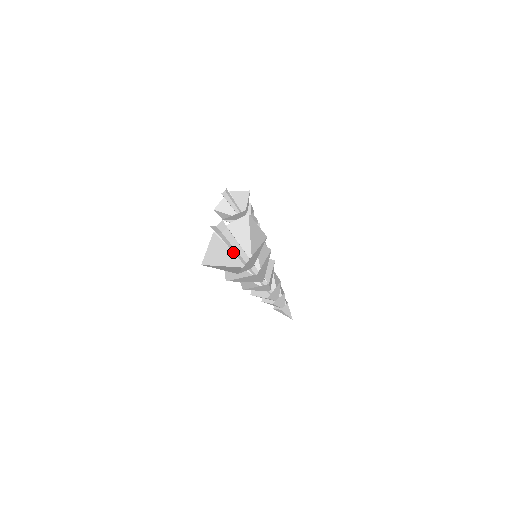
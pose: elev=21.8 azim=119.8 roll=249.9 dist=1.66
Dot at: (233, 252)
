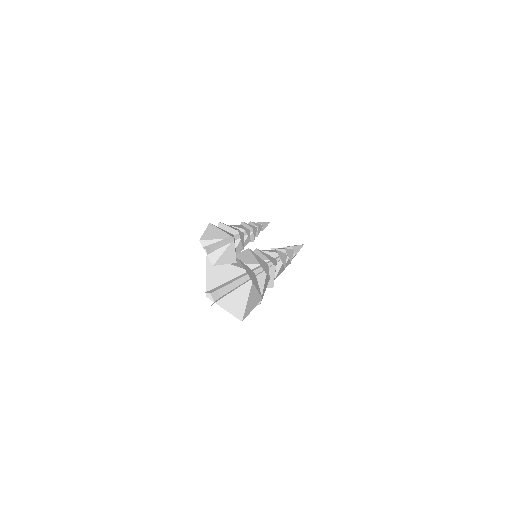
Dot at: (232, 266)
